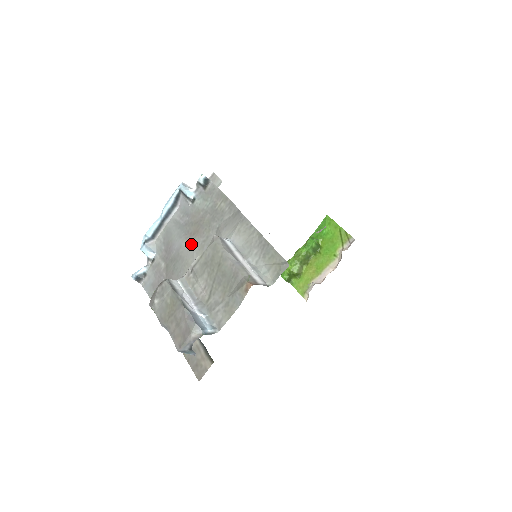
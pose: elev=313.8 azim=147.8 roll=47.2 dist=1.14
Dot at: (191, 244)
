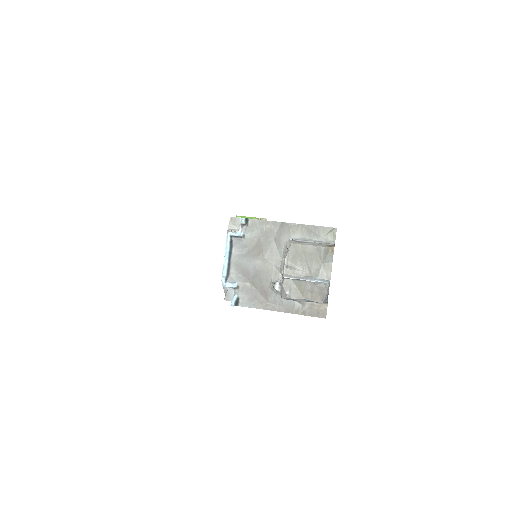
Dot at: (263, 259)
